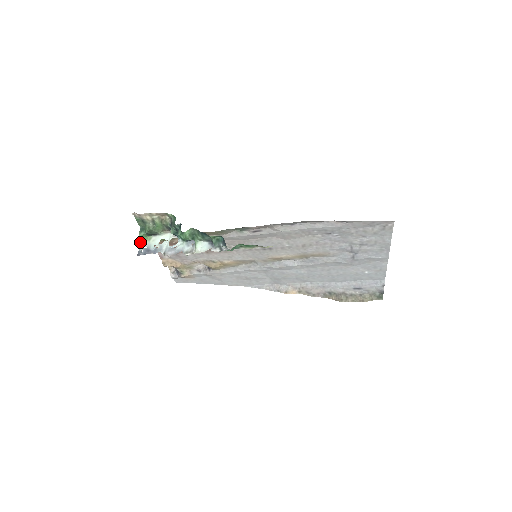
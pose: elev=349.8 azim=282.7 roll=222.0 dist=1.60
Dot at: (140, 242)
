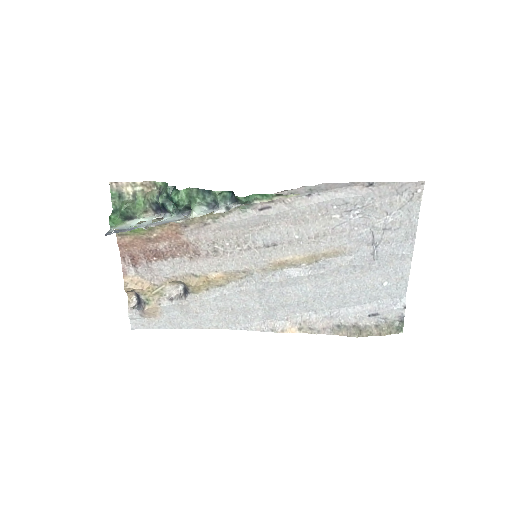
Dot at: (110, 225)
